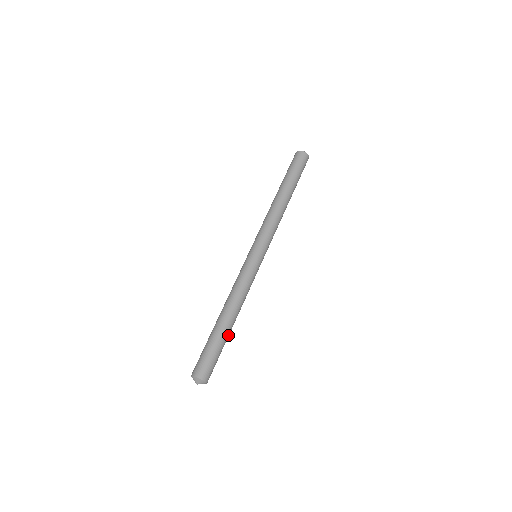
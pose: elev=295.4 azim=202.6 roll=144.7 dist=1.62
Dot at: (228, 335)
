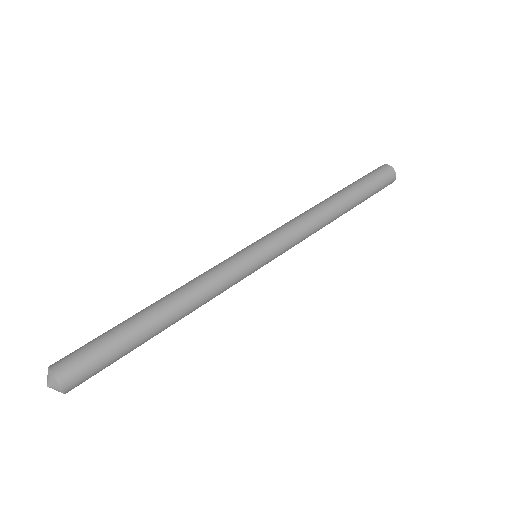
Dot at: (144, 333)
